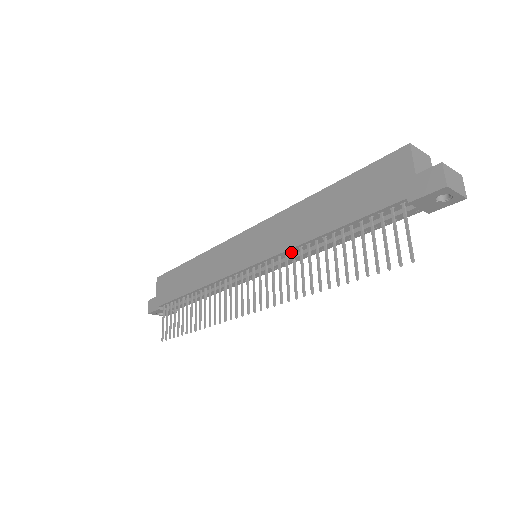
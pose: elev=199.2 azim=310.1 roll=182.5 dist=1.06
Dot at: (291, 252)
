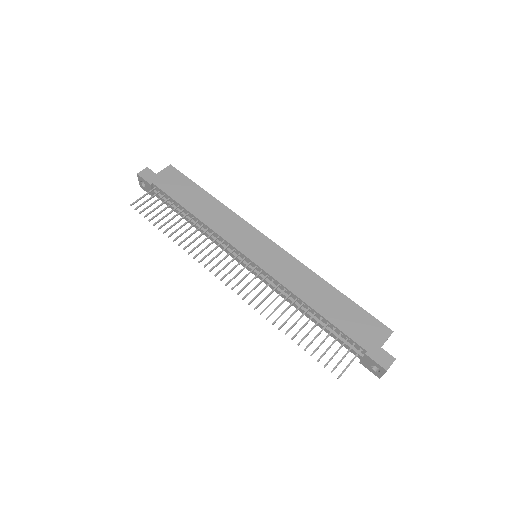
Dot at: (282, 287)
